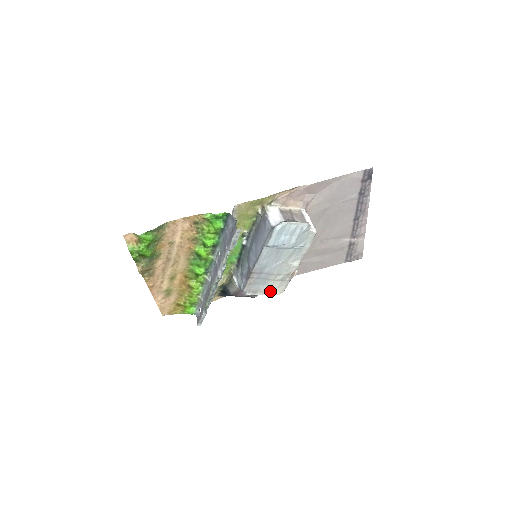
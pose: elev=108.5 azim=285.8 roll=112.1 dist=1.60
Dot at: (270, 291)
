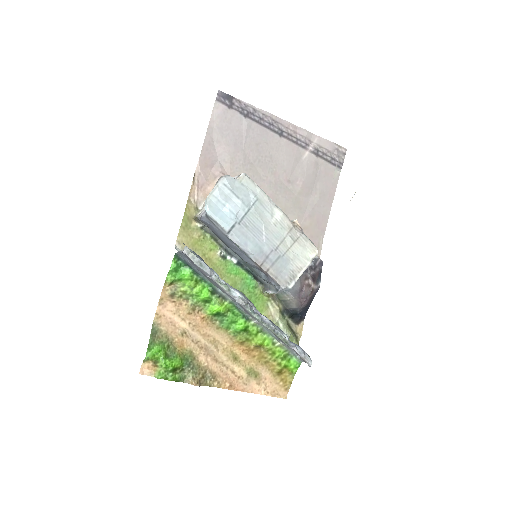
Dot at: (304, 261)
